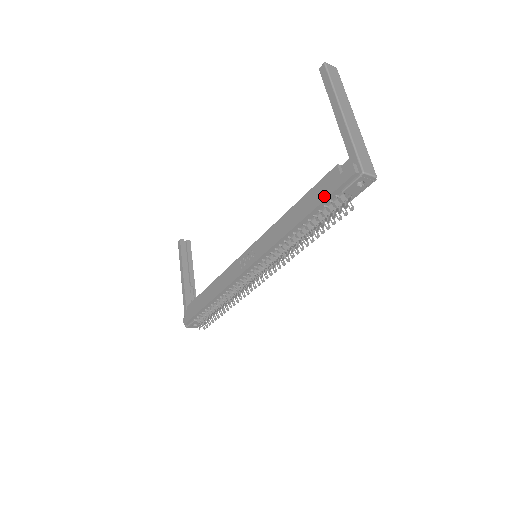
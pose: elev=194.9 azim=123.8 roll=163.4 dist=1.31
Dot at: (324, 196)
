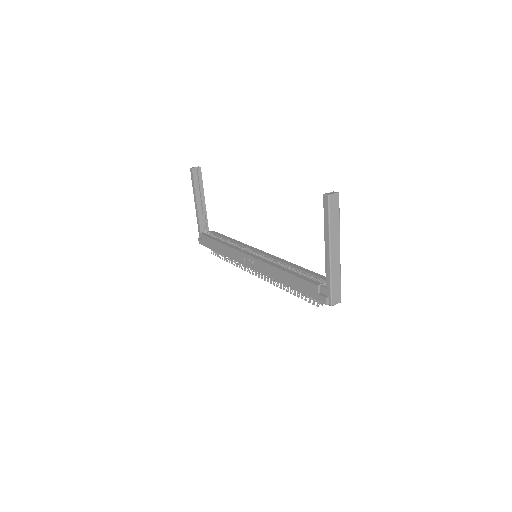
Dot at: (305, 293)
